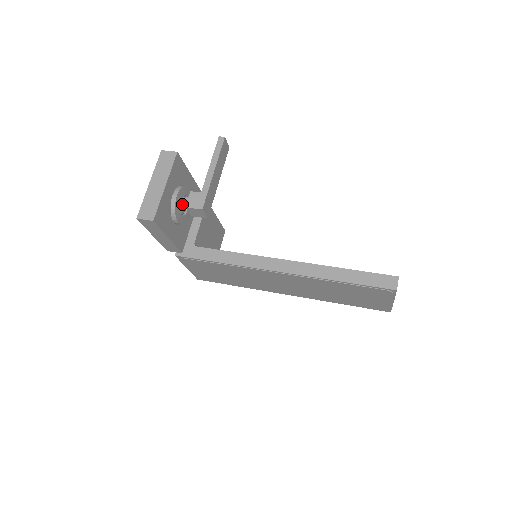
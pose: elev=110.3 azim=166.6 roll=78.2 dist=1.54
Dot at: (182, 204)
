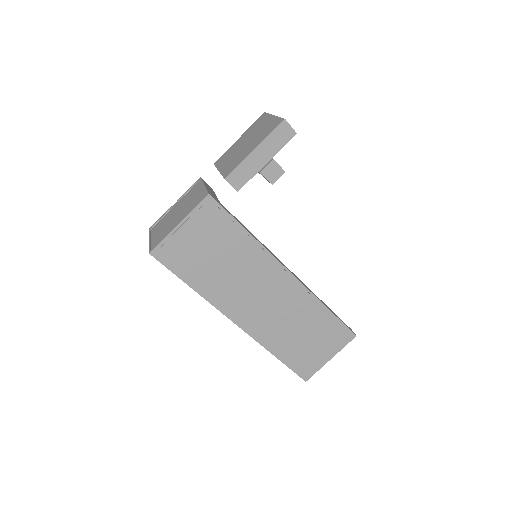
Dot at: occluded
